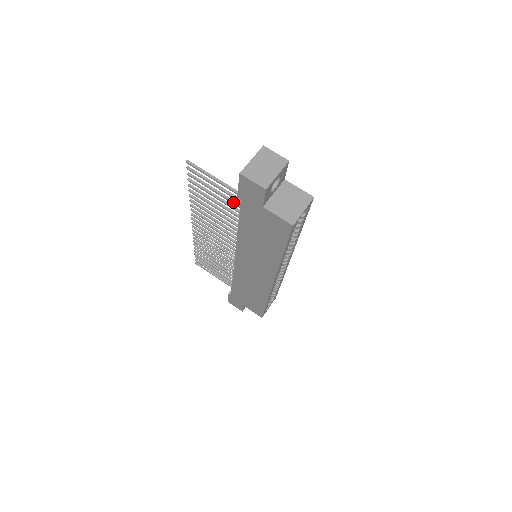
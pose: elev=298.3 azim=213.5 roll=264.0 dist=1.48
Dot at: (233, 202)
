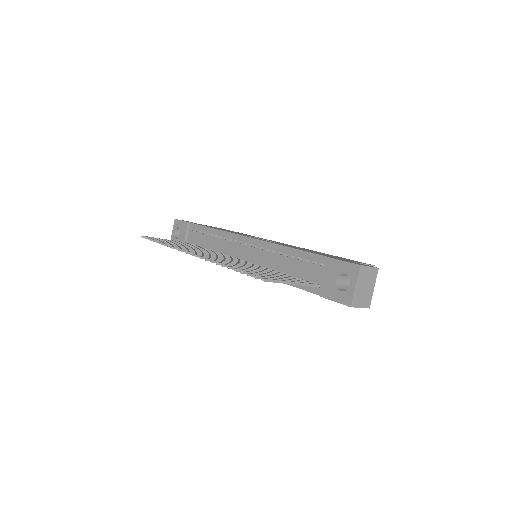
Dot at: occluded
